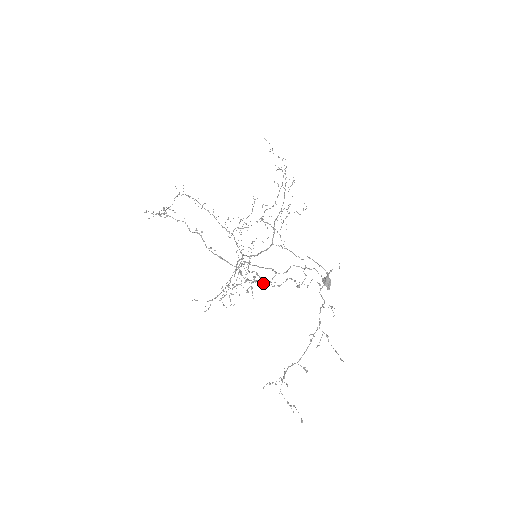
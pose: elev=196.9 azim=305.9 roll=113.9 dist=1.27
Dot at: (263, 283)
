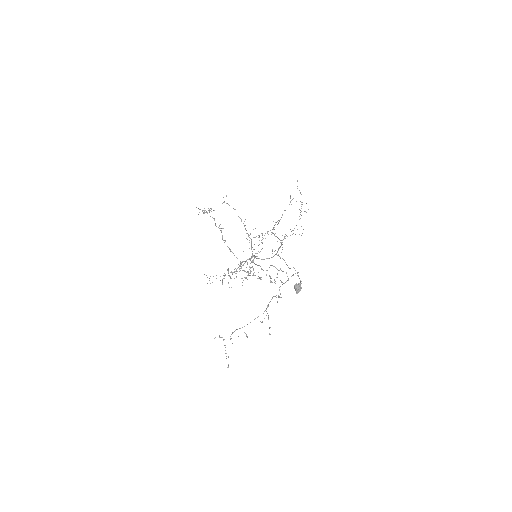
Dot at: (252, 275)
